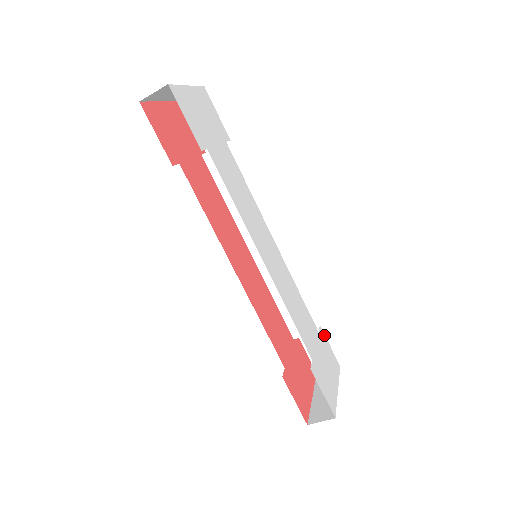
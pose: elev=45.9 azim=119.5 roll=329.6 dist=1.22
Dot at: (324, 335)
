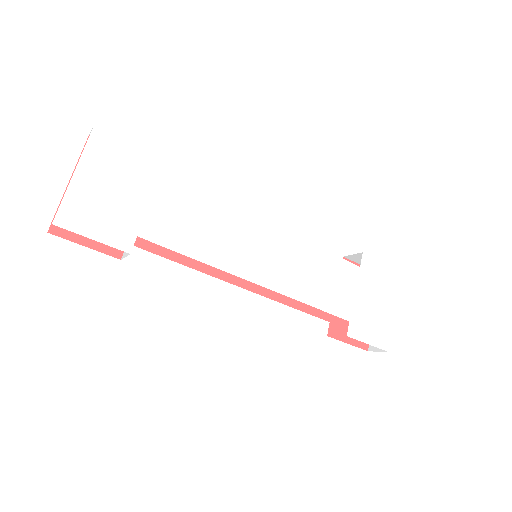
Dot at: (371, 259)
